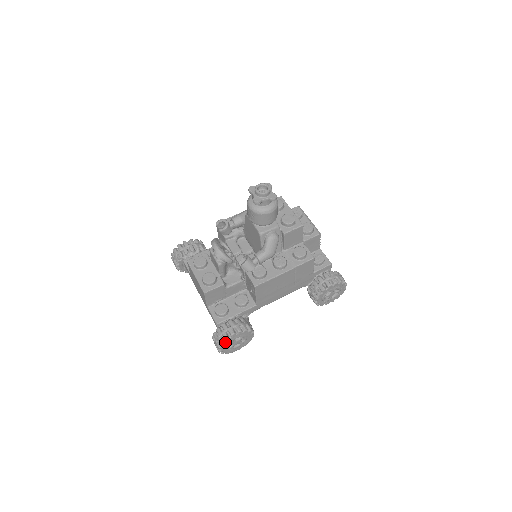
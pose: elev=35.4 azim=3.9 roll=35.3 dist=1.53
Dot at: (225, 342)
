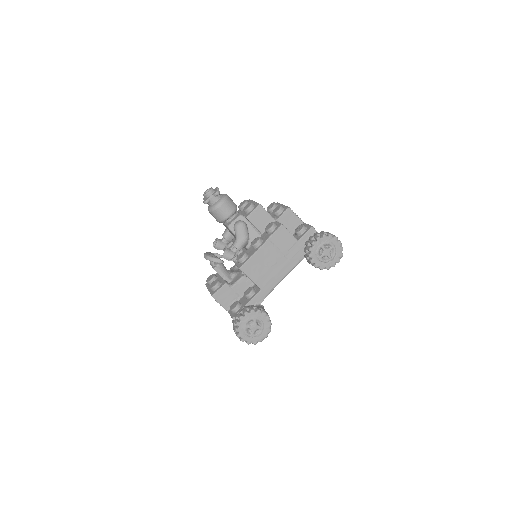
Dot at: (239, 328)
